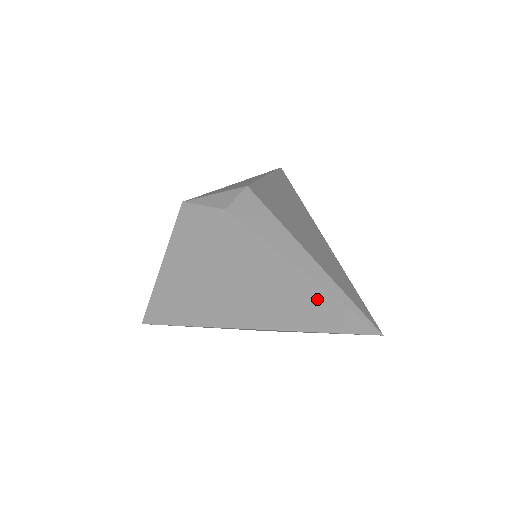
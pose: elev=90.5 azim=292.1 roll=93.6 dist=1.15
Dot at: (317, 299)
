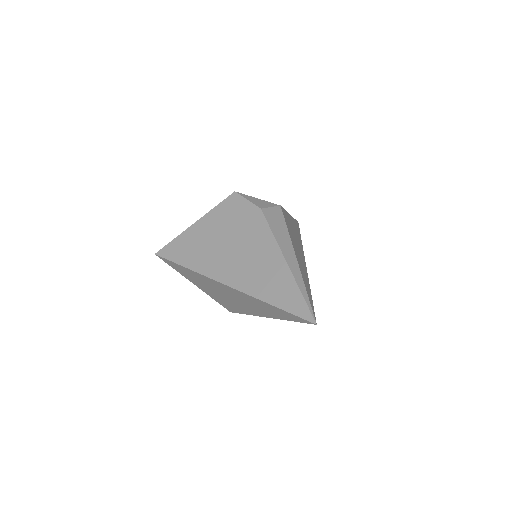
Dot at: (288, 287)
